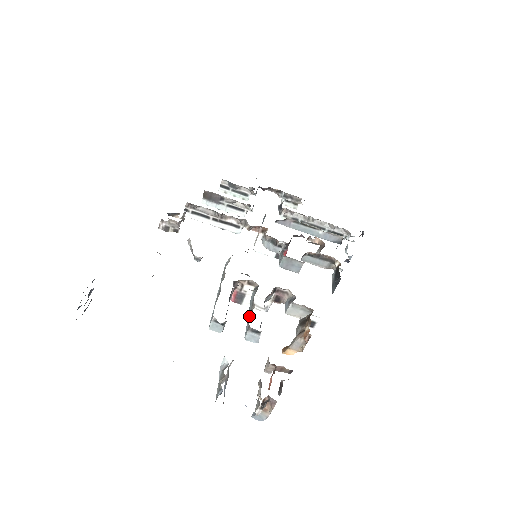
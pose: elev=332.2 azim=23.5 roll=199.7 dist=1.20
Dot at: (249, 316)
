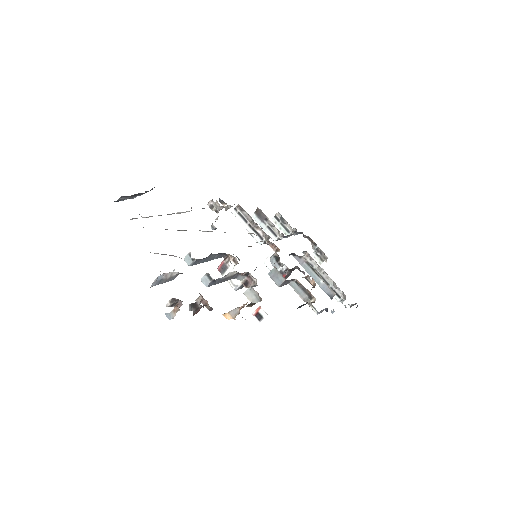
Dot at: occluded
